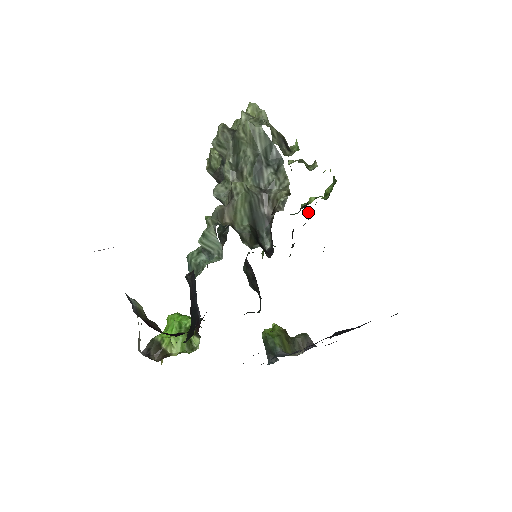
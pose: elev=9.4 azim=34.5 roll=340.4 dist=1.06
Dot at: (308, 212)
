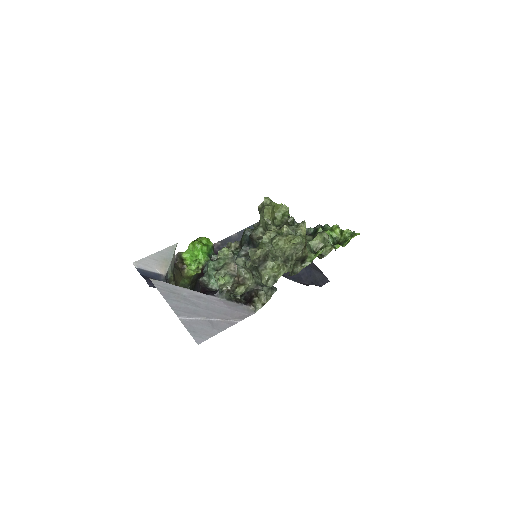
Dot at: (324, 227)
